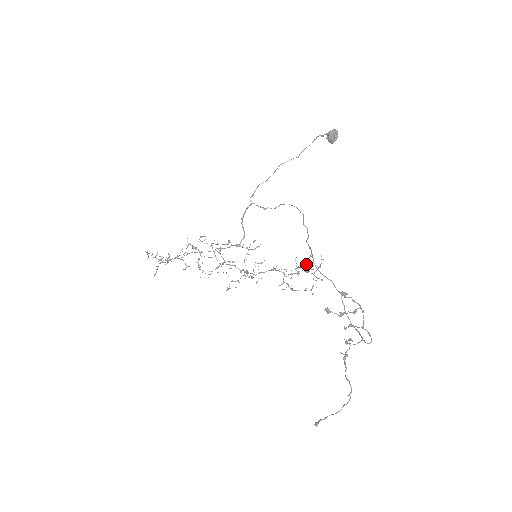
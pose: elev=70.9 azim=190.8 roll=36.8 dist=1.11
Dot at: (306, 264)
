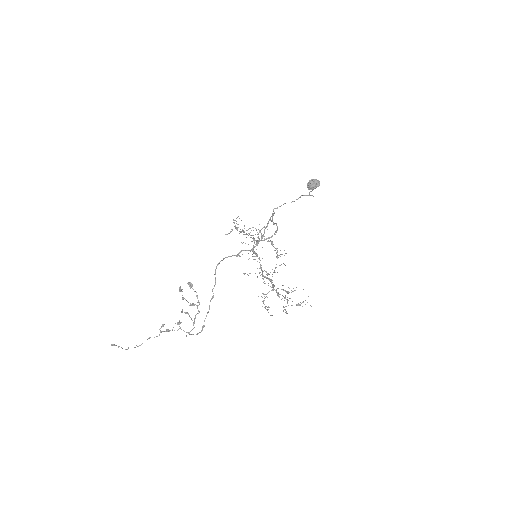
Dot at: (287, 292)
